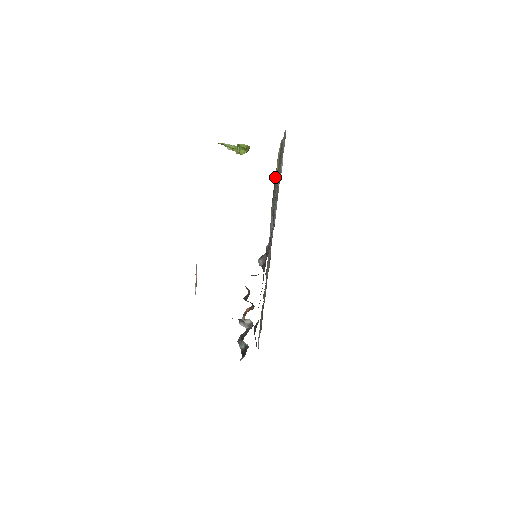
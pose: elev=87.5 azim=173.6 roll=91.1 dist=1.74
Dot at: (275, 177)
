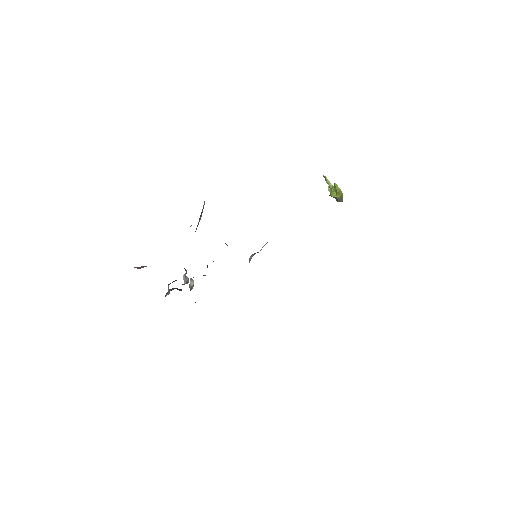
Dot at: occluded
